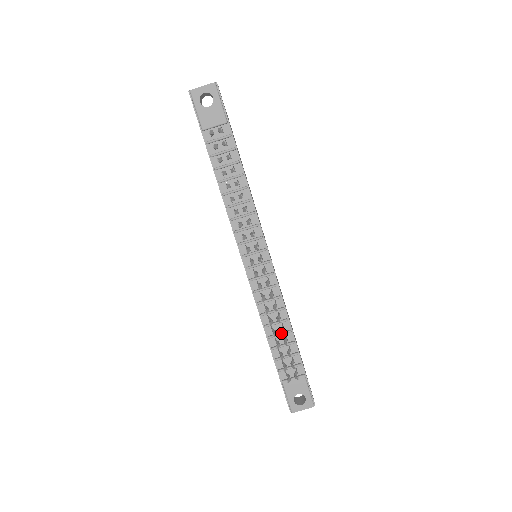
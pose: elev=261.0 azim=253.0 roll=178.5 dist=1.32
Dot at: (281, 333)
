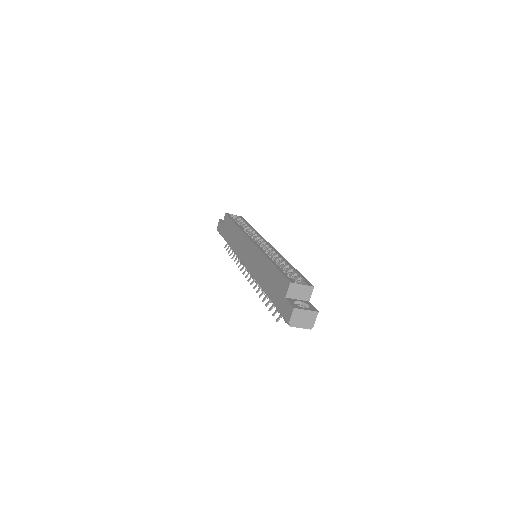
Dot at: occluded
